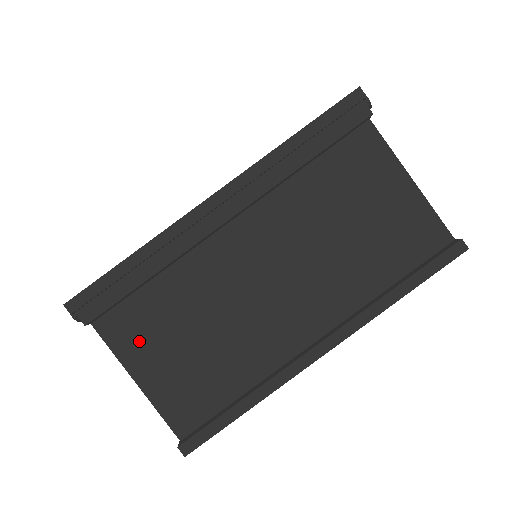
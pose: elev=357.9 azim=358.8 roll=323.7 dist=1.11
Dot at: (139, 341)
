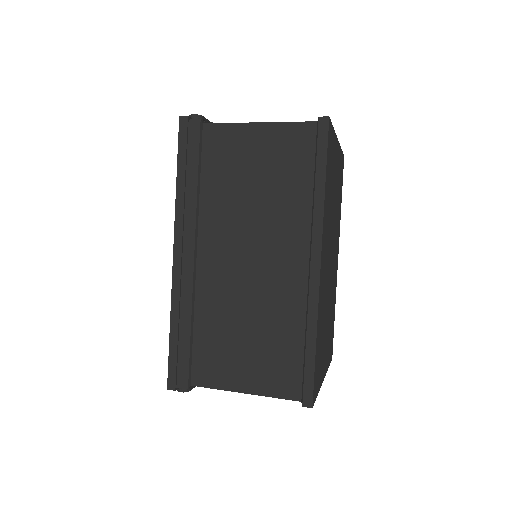
Dot at: (222, 369)
